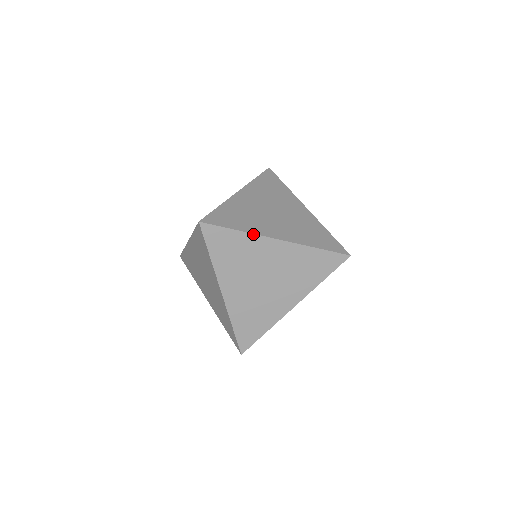
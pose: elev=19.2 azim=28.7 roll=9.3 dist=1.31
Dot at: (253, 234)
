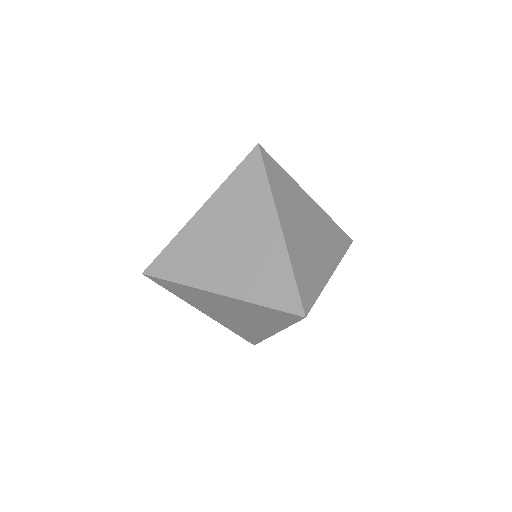
Dot at: occluded
